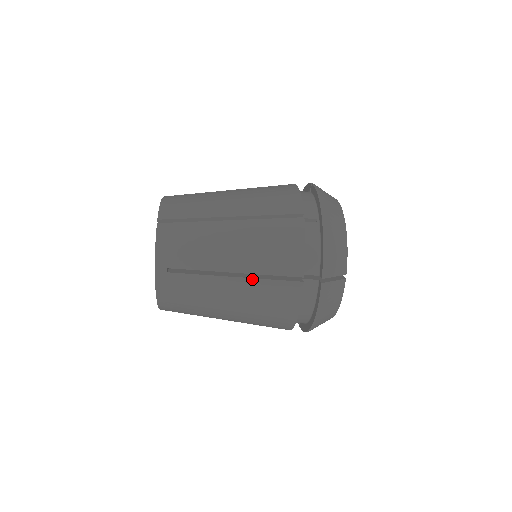
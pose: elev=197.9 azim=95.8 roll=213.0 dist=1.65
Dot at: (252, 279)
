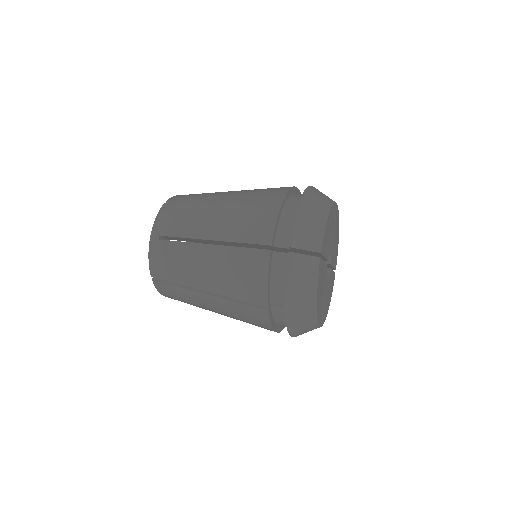
Dot at: occluded
